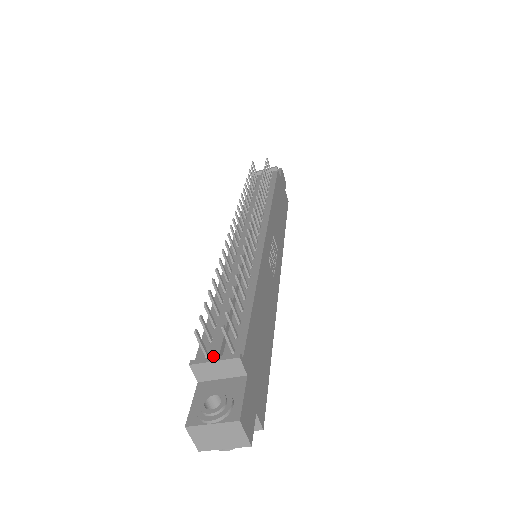
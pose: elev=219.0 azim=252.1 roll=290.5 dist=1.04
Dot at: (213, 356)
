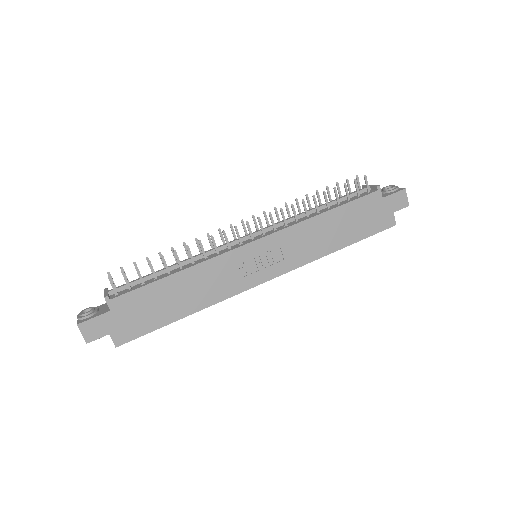
Dot at: (108, 291)
